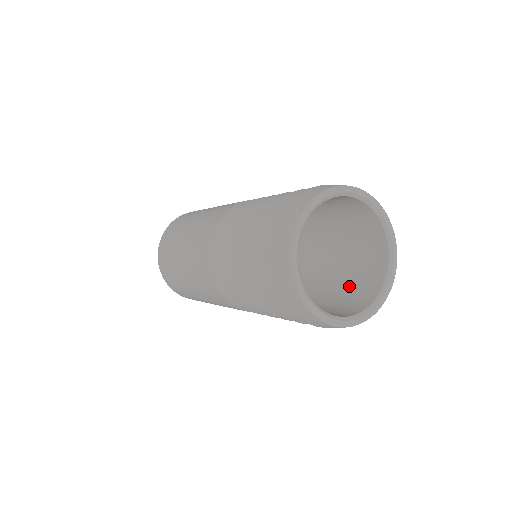
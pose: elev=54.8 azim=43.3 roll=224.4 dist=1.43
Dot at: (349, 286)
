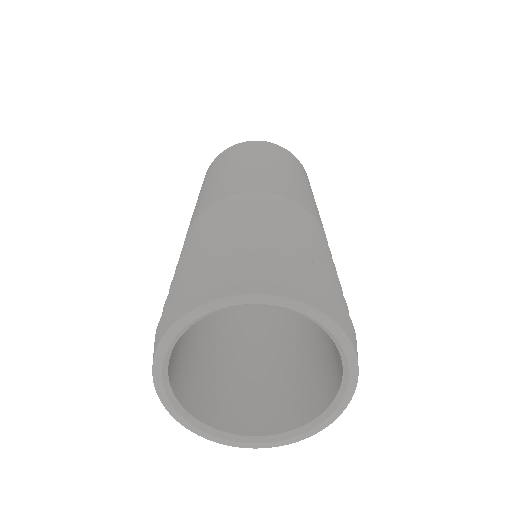
Dot at: occluded
